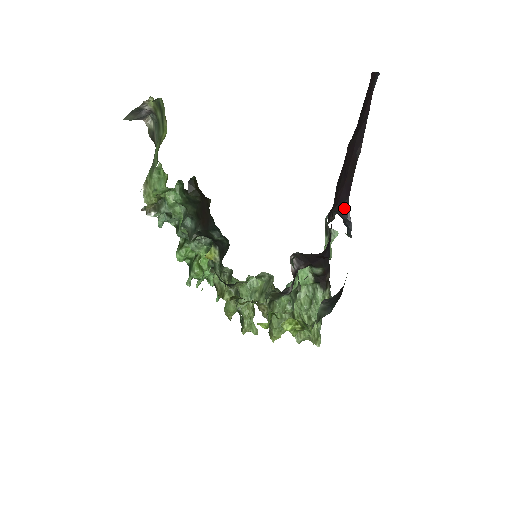
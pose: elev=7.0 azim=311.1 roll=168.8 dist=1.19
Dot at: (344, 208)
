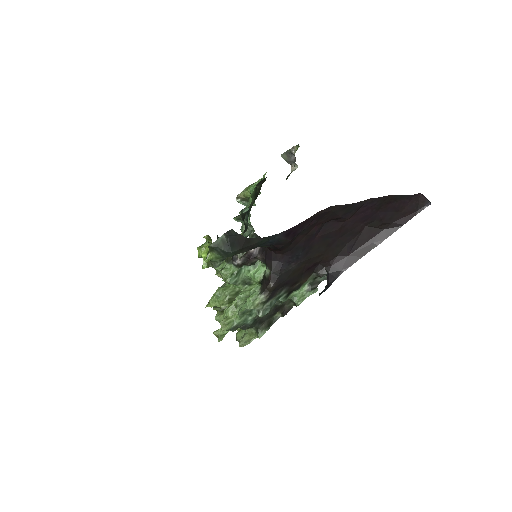
Dot at: (334, 274)
